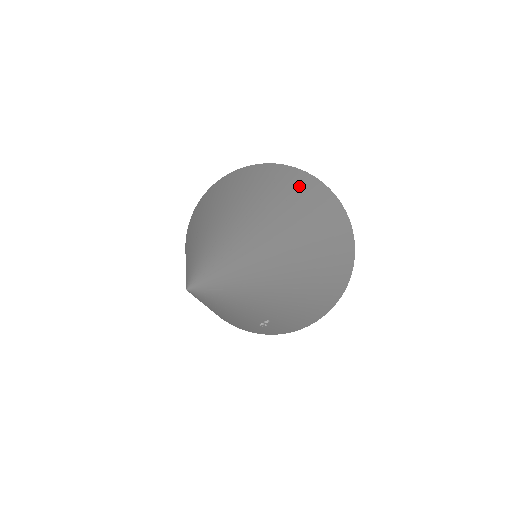
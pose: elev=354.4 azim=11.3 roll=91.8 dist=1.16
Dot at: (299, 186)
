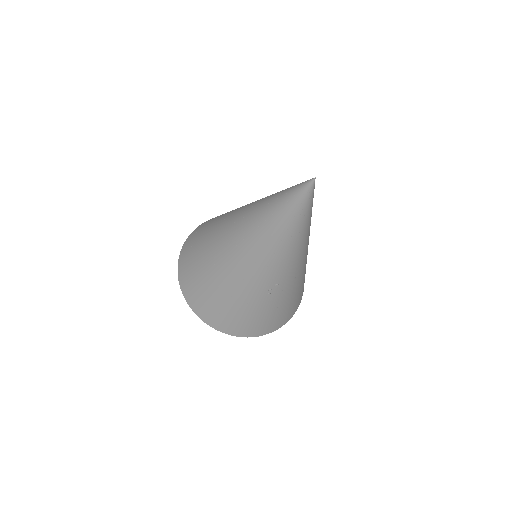
Dot at: occluded
